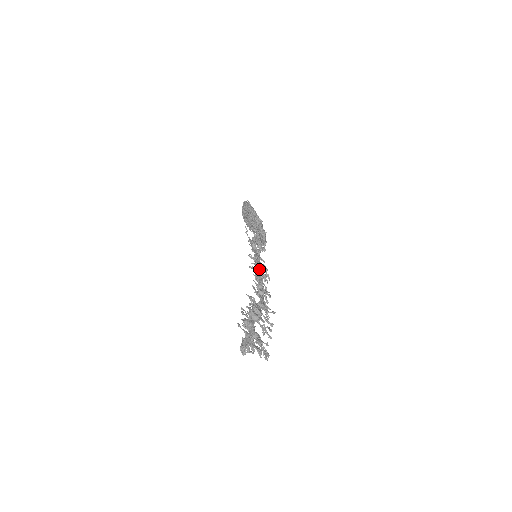
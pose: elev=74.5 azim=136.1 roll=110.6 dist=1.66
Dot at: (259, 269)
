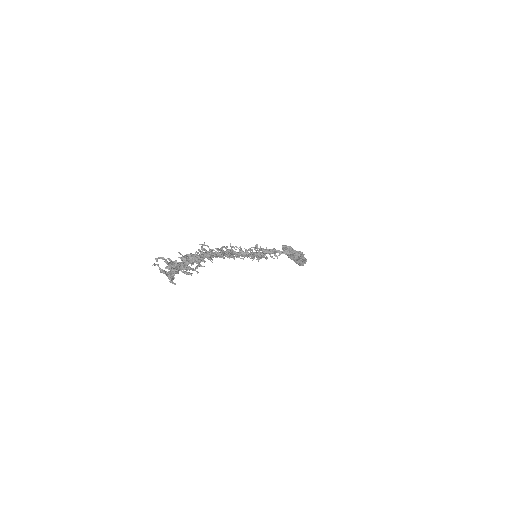
Dot at: (228, 250)
